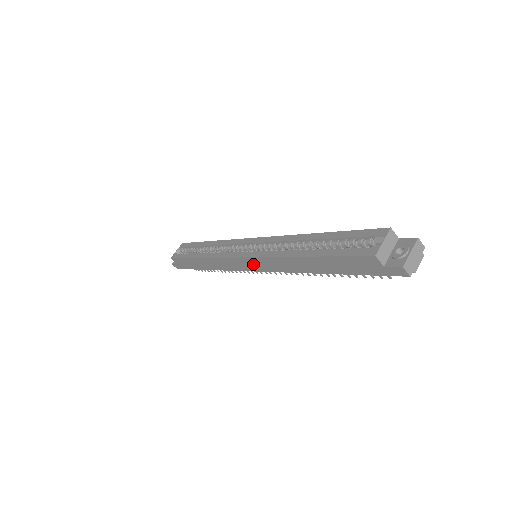
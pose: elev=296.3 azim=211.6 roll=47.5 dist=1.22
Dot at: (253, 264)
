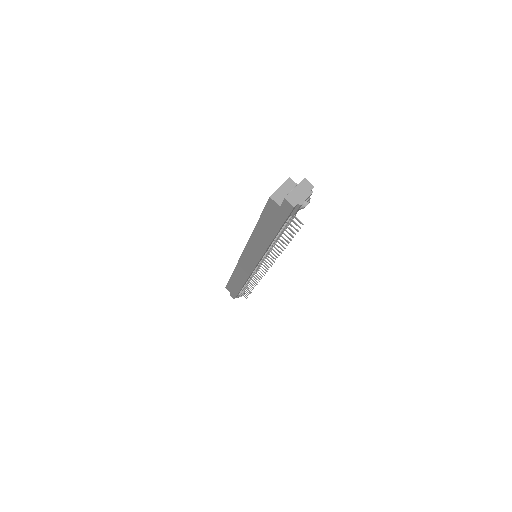
Dot at: (248, 259)
